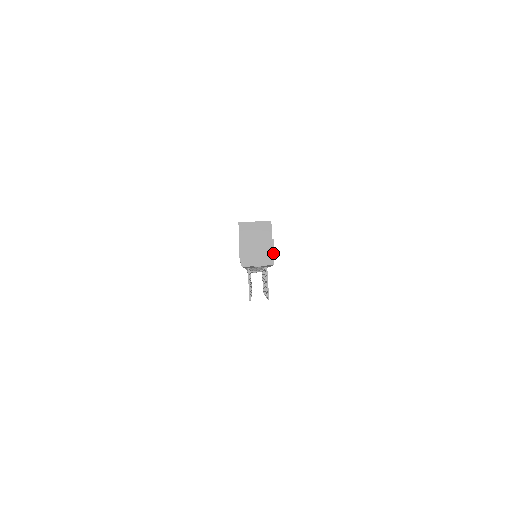
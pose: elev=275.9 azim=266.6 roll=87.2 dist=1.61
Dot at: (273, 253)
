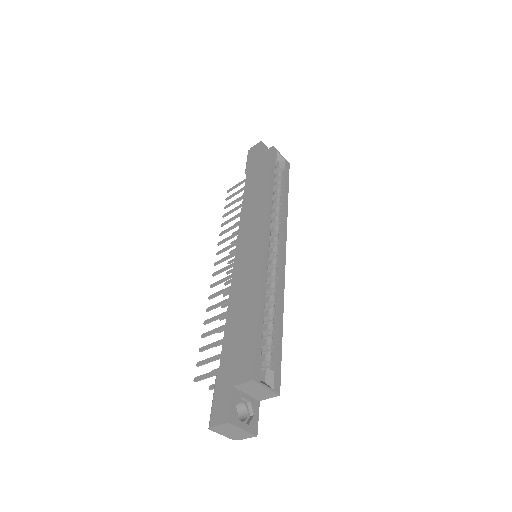
Dot at: (244, 438)
